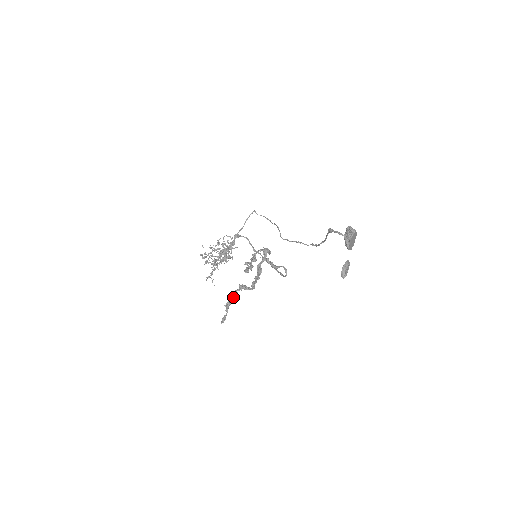
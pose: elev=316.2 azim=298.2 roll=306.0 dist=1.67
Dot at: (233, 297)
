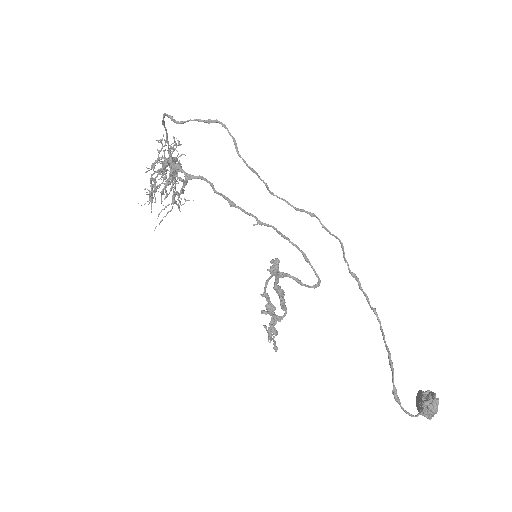
Dot at: (271, 333)
